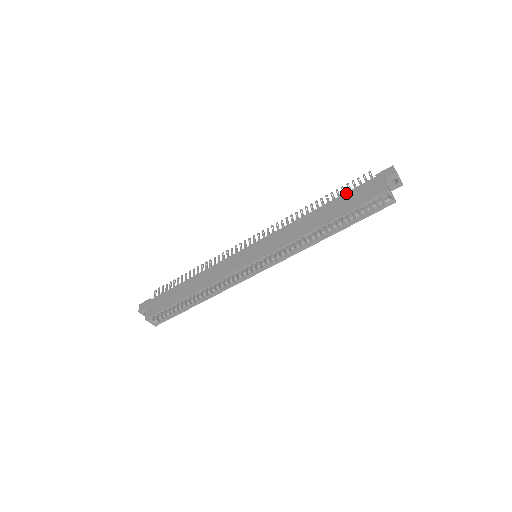
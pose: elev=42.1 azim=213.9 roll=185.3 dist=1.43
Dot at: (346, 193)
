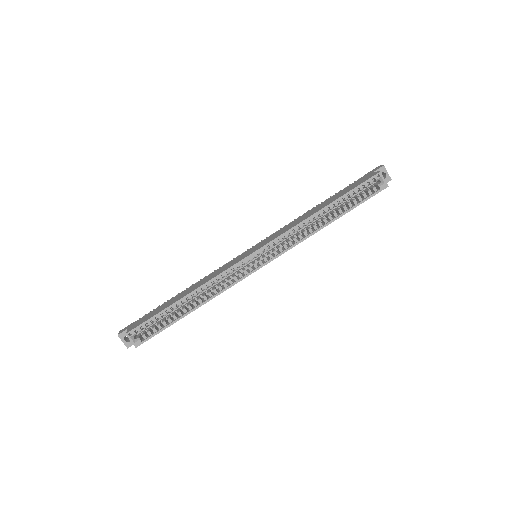
Dot at: (341, 190)
